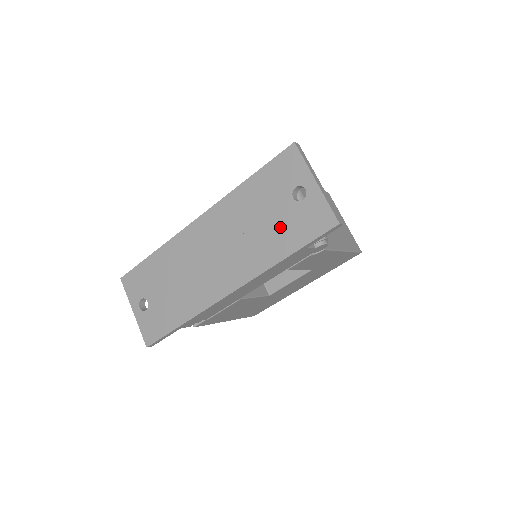
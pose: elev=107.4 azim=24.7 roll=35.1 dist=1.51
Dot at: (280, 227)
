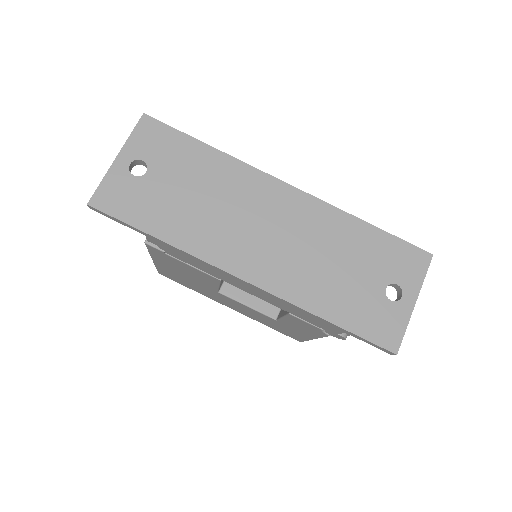
Dot at: (351, 293)
